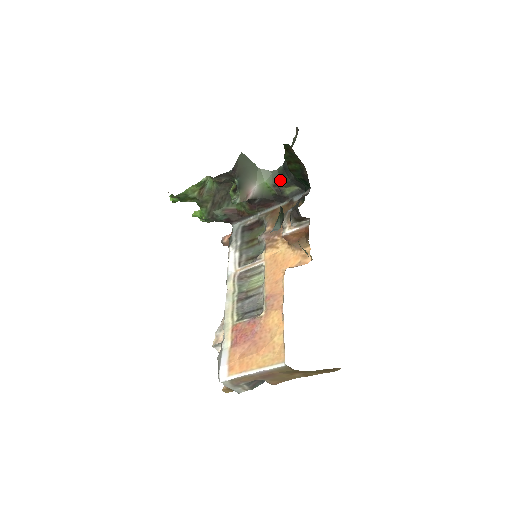
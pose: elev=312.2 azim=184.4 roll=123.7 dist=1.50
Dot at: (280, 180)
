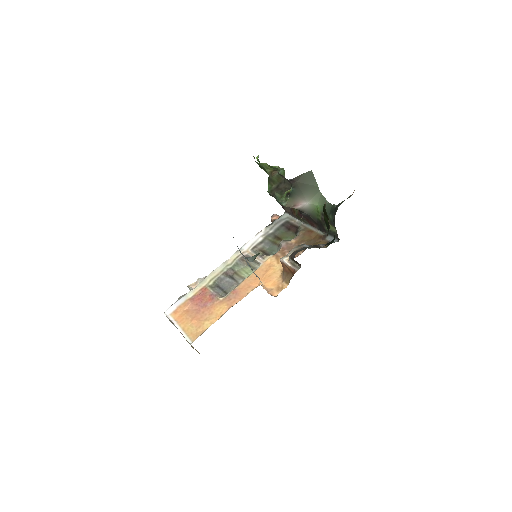
Dot at: (329, 214)
